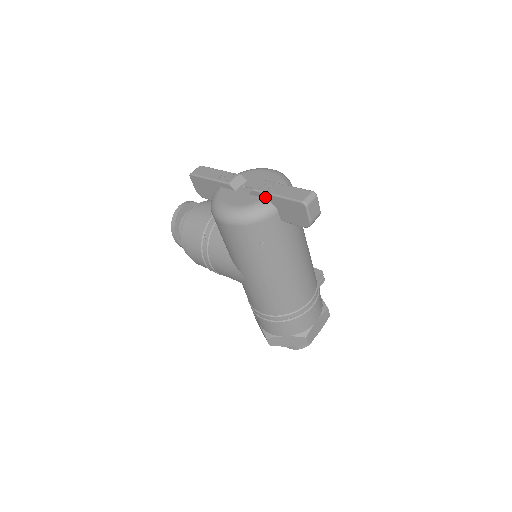
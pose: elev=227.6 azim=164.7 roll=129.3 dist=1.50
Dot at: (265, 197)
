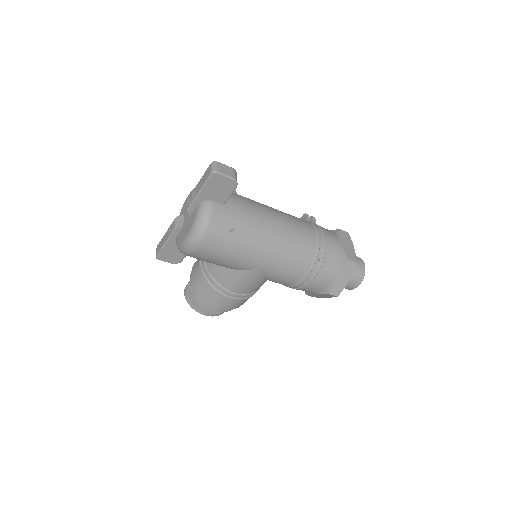
Dot at: (197, 204)
